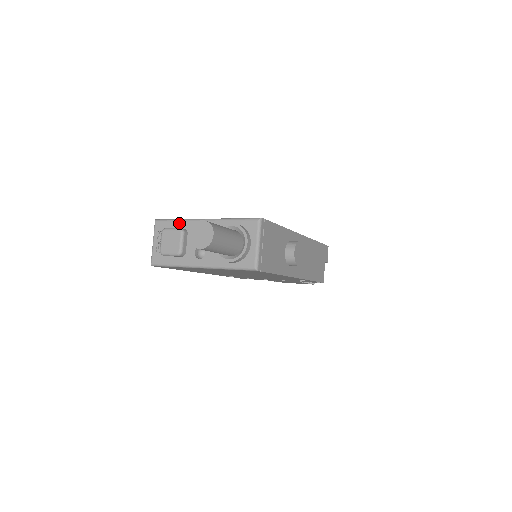
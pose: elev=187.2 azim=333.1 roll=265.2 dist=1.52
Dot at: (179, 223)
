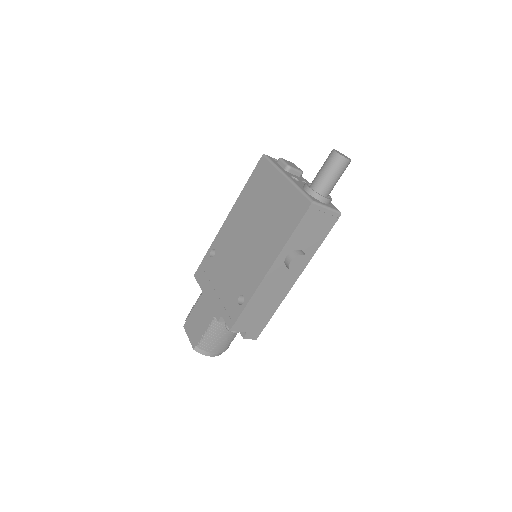
Dot at: occluded
